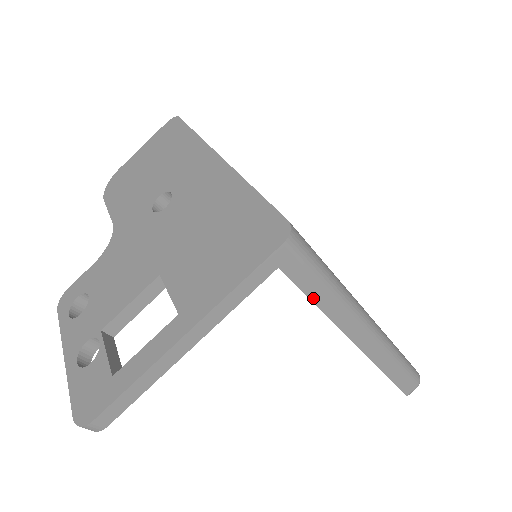
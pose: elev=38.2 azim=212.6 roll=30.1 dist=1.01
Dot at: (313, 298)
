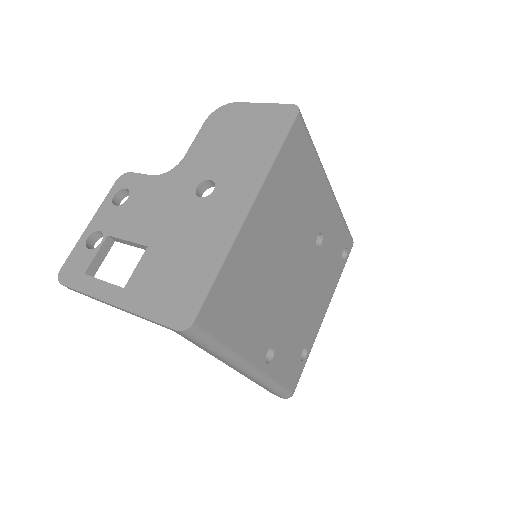
Dot at: (200, 347)
